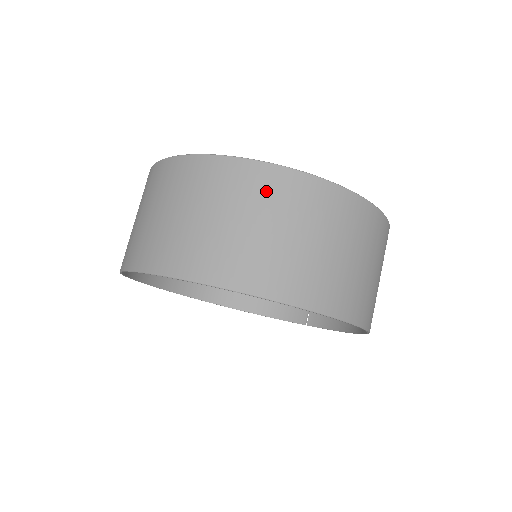
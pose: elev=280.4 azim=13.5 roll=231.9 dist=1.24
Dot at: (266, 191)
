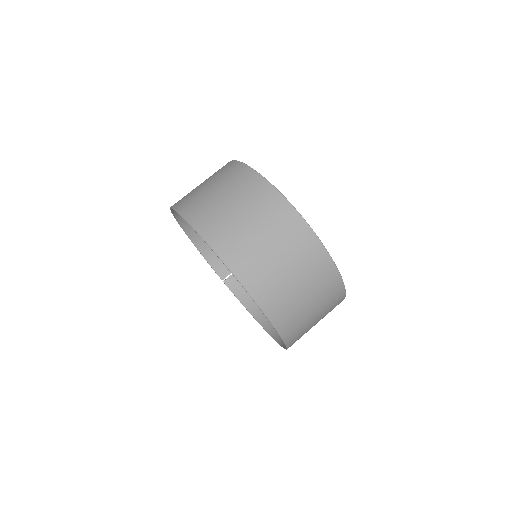
Dot at: (326, 285)
